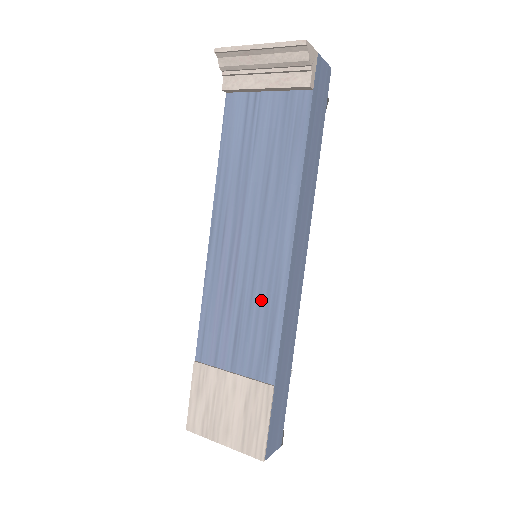
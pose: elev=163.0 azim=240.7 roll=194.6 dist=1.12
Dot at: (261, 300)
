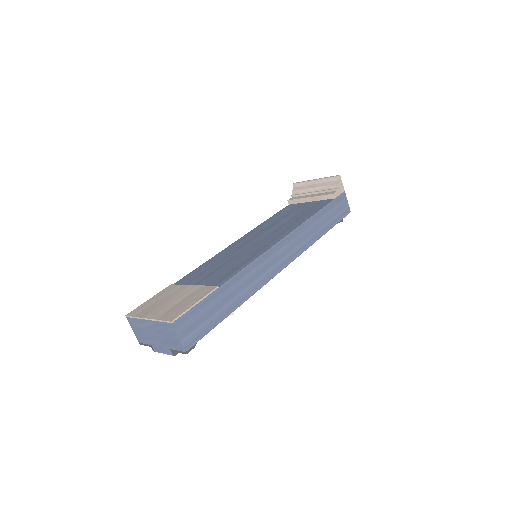
Dot at: (245, 257)
